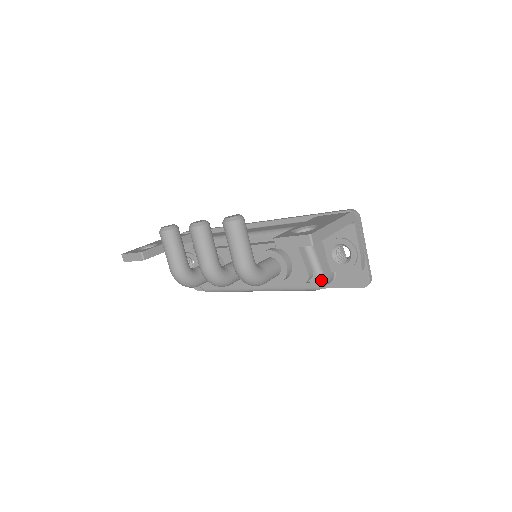
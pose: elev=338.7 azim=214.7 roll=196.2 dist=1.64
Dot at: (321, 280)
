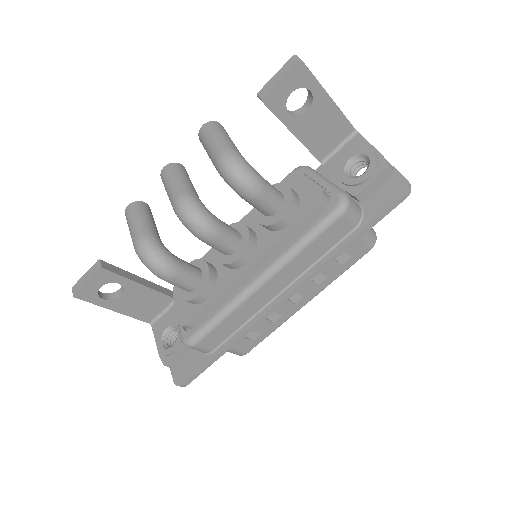
Dot at: (341, 193)
